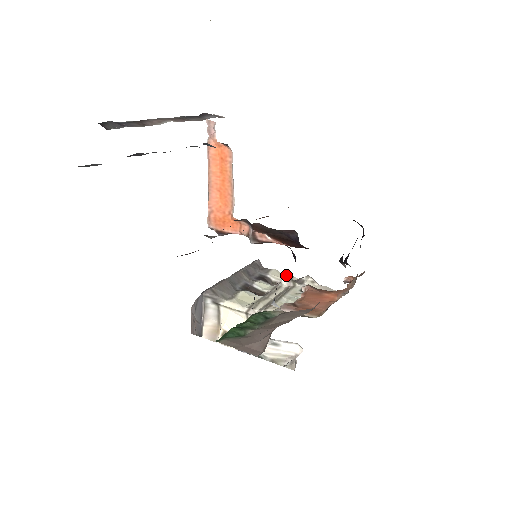
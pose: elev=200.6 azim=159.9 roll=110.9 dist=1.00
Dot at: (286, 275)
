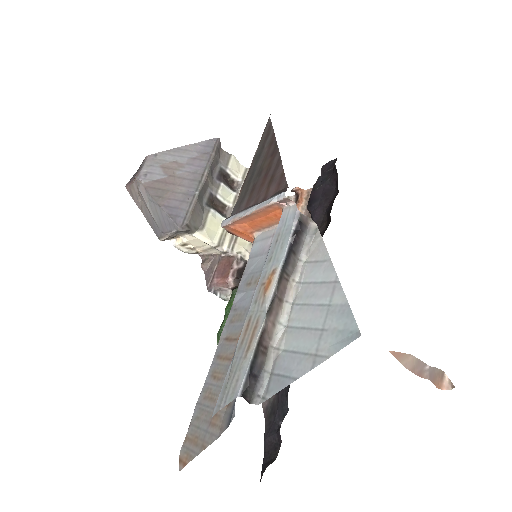
Dot at: (243, 166)
